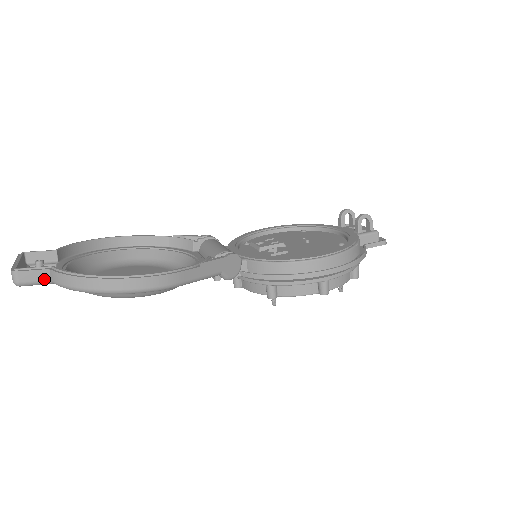
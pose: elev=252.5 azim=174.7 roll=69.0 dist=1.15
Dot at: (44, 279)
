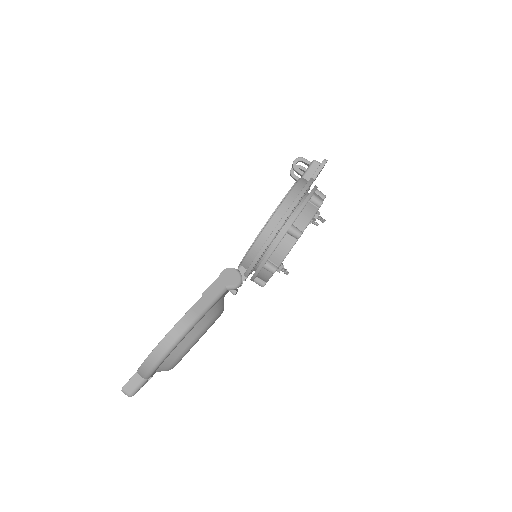
Dot at: (140, 381)
